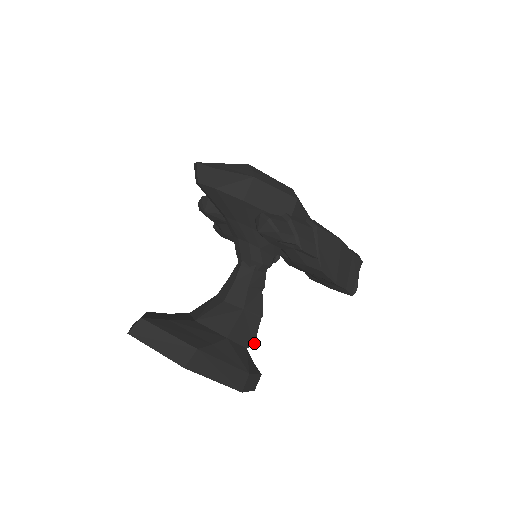
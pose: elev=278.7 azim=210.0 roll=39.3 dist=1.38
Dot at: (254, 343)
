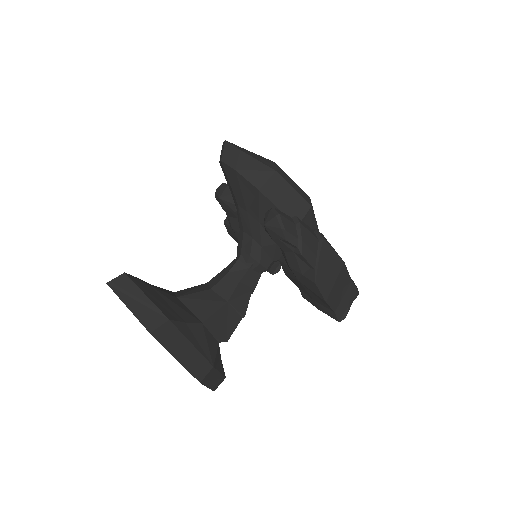
Dot at: occluded
